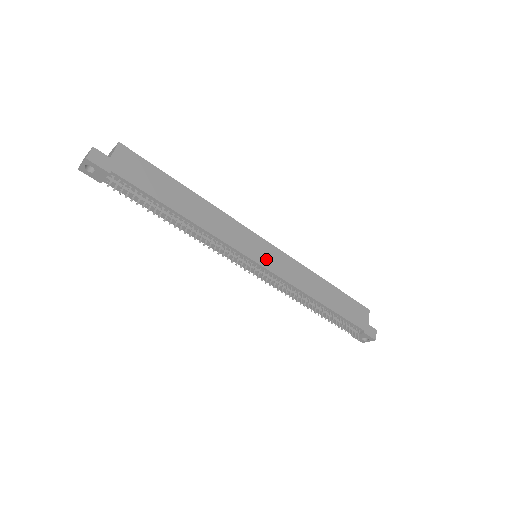
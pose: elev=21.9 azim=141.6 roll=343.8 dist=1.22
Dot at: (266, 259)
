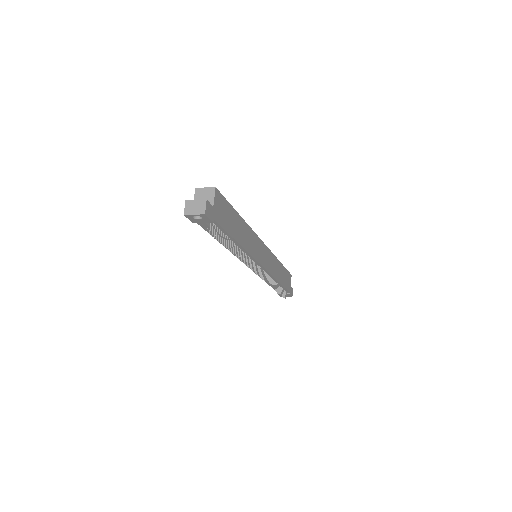
Dot at: (264, 260)
